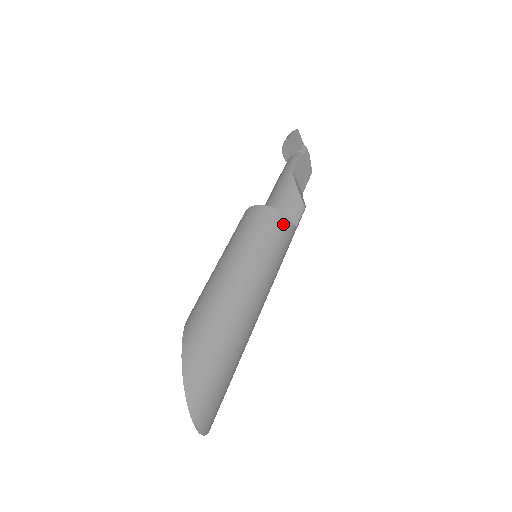
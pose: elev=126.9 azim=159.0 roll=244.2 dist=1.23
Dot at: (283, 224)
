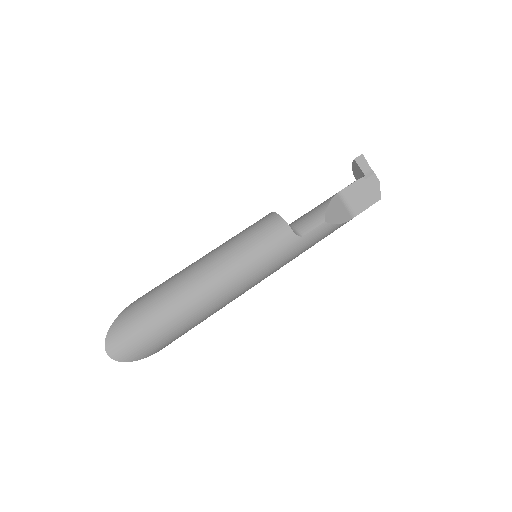
Dot at: (278, 228)
